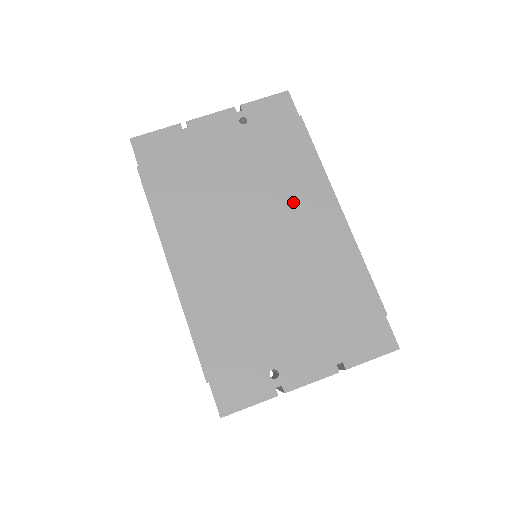
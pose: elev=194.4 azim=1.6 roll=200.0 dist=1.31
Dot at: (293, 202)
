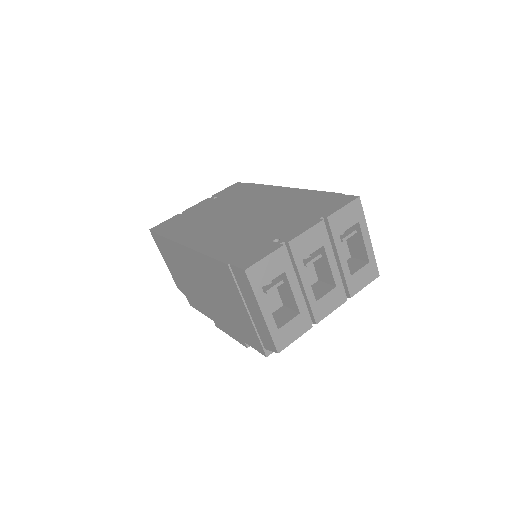
Dot at: (257, 199)
